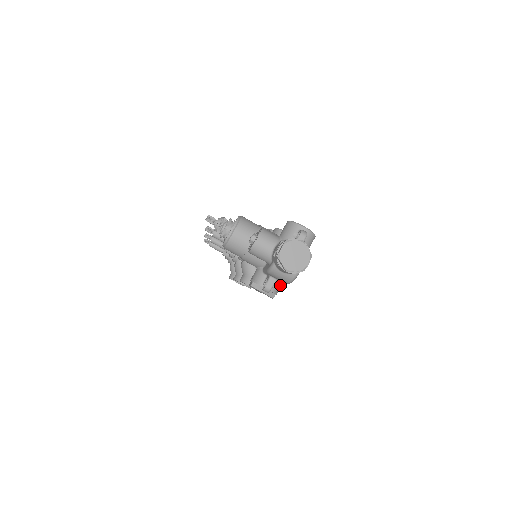
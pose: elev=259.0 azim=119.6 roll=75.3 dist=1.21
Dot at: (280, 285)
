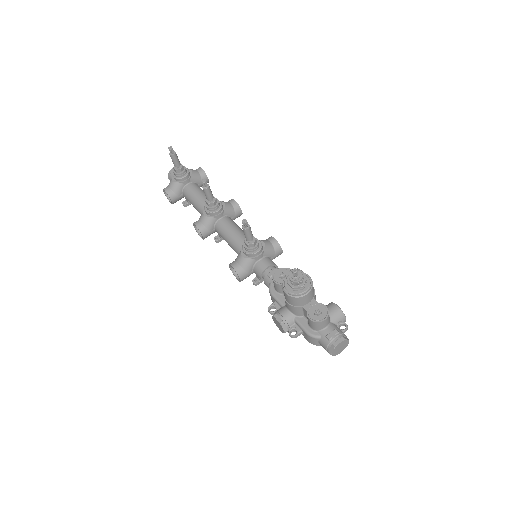
Dot at: occluded
